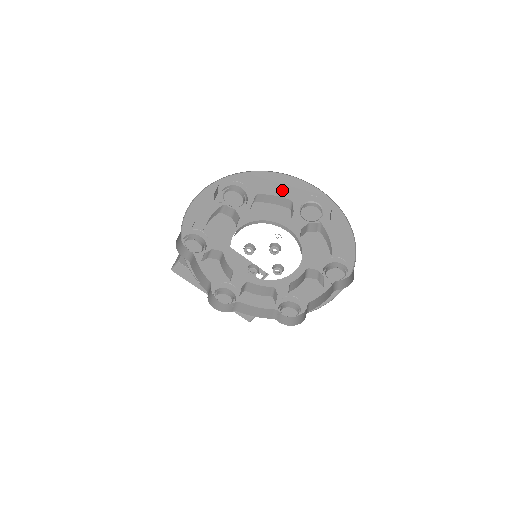
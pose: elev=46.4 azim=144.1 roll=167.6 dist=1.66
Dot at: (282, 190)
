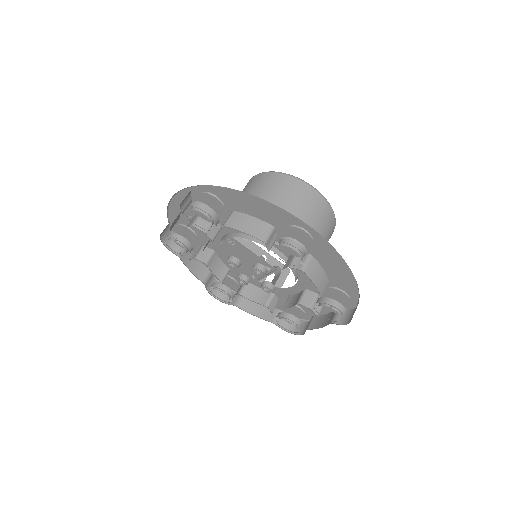
Dot at: (261, 212)
